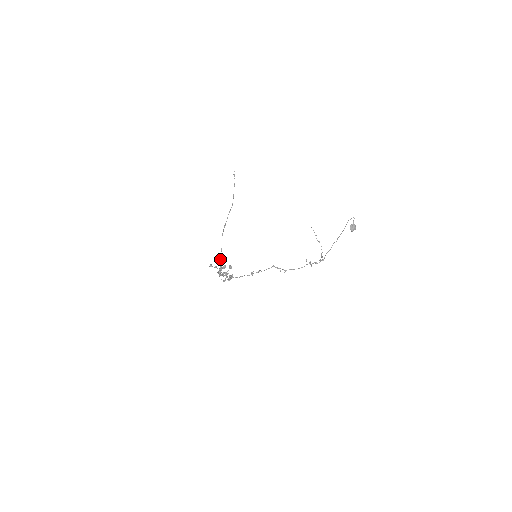
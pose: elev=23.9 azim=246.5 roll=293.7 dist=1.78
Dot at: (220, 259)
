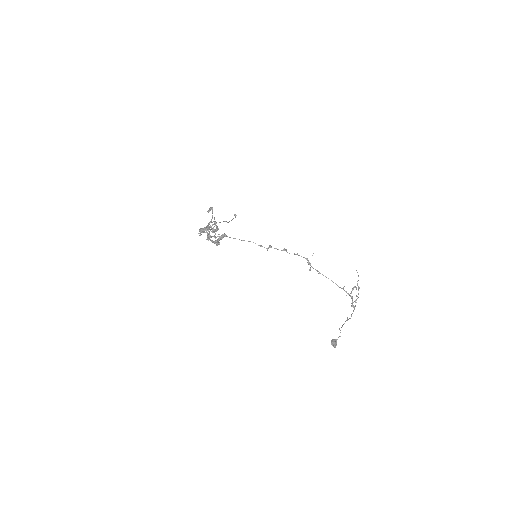
Dot at: occluded
